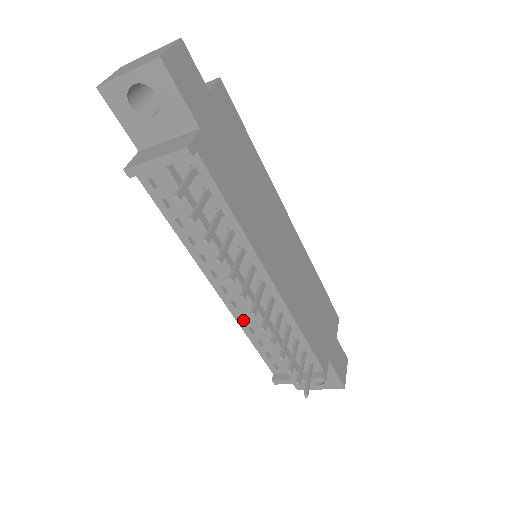
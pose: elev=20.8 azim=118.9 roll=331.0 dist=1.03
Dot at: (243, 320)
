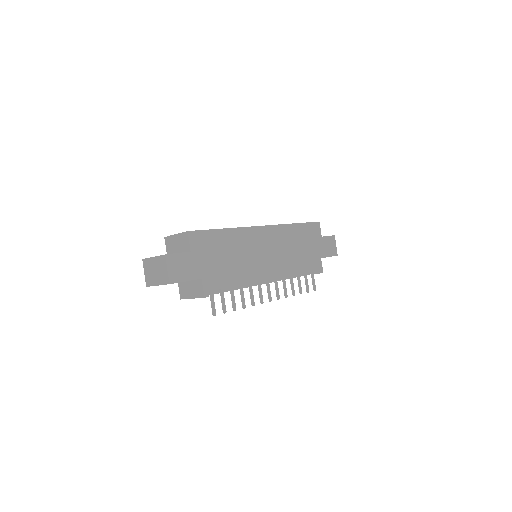
Dot at: occluded
